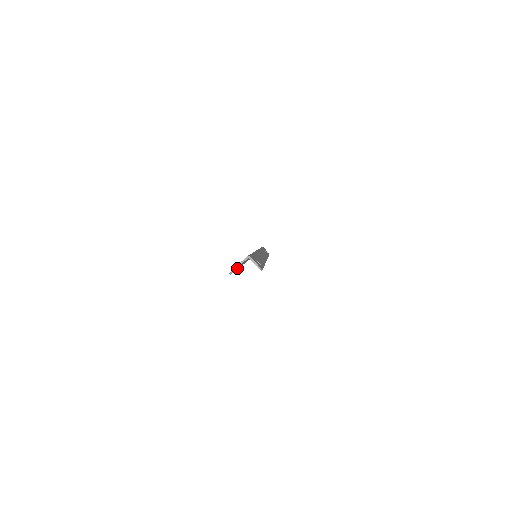
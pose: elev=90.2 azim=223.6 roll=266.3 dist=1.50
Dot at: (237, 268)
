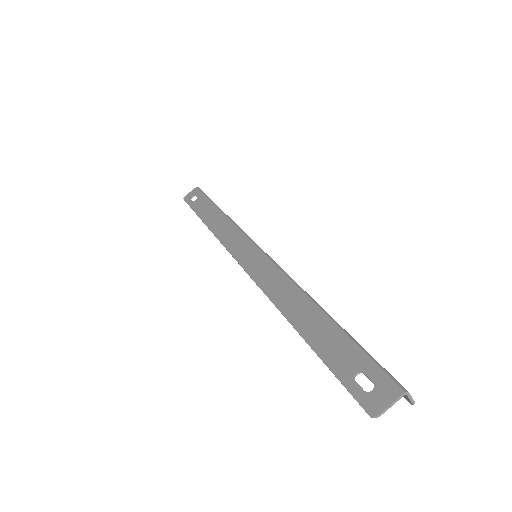
Dot at: (360, 387)
